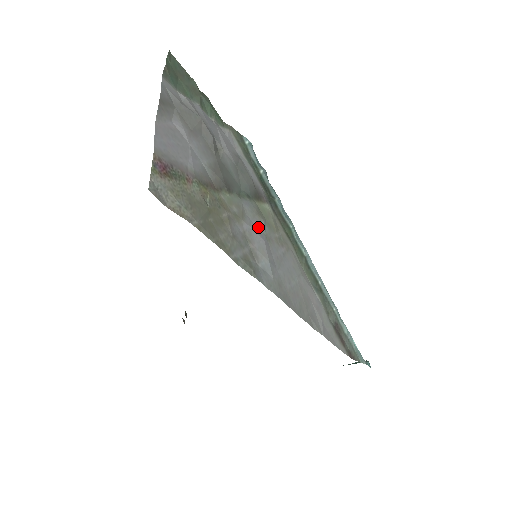
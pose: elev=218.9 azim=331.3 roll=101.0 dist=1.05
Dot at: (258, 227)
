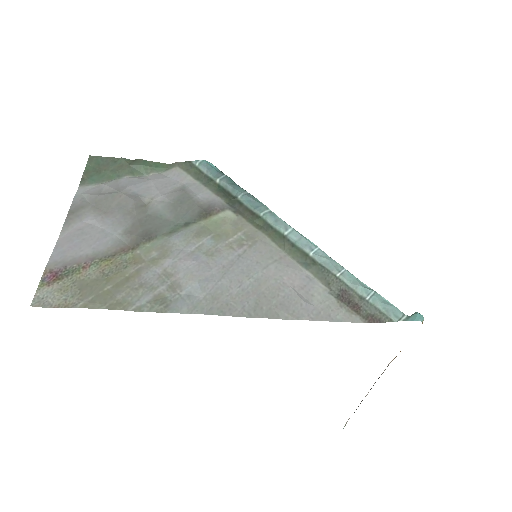
Dot at: (194, 251)
